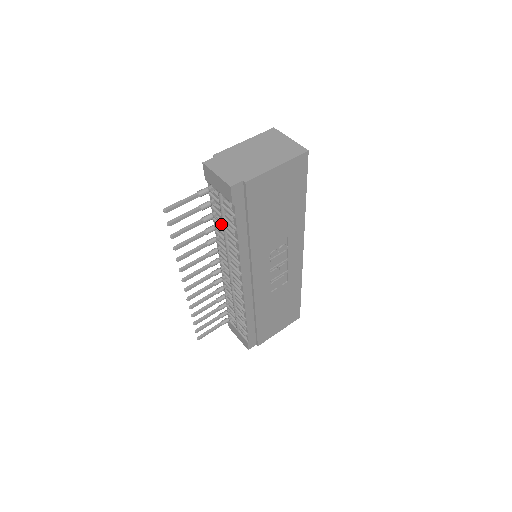
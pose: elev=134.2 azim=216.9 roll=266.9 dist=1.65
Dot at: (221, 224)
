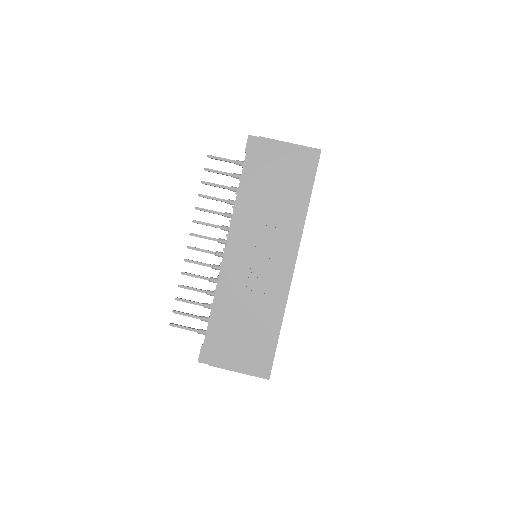
Dot at: occluded
